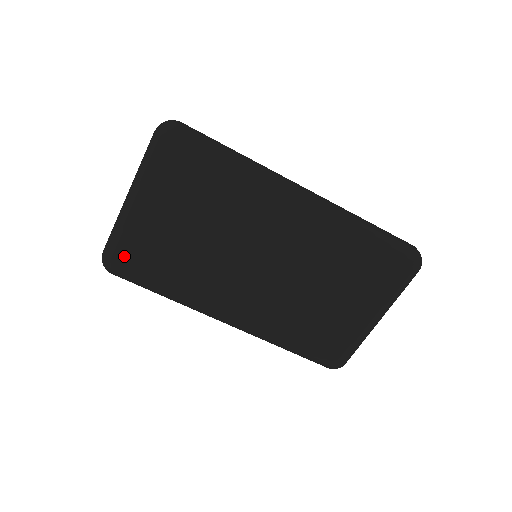
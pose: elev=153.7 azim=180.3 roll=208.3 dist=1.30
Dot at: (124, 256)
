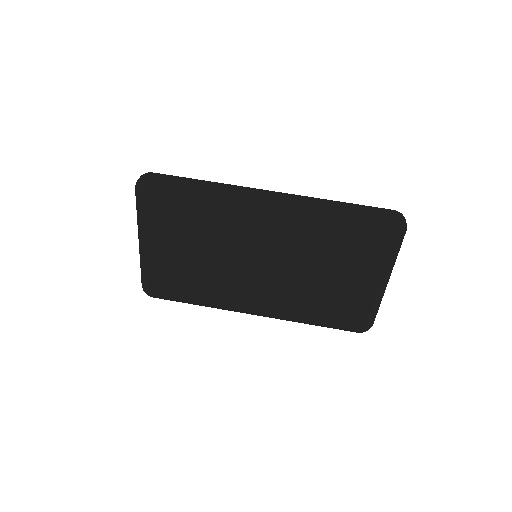
Dot at: (154, 284)
